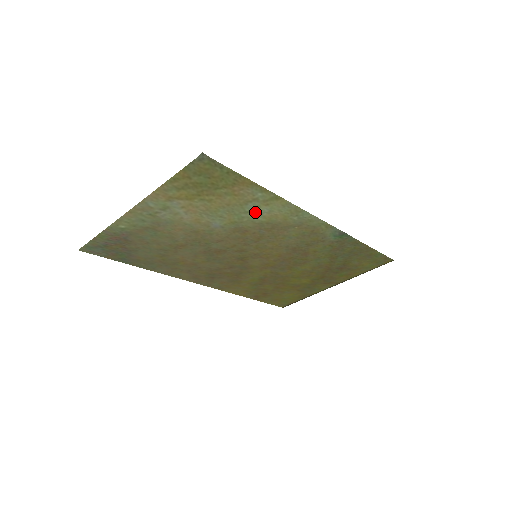
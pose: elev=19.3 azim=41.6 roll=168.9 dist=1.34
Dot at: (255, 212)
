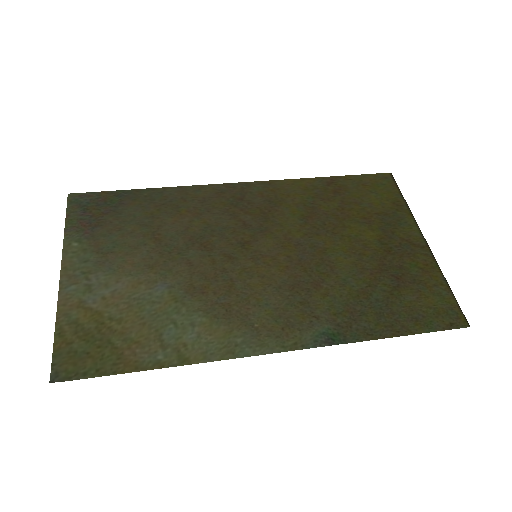
Dot at: (183, 326)
